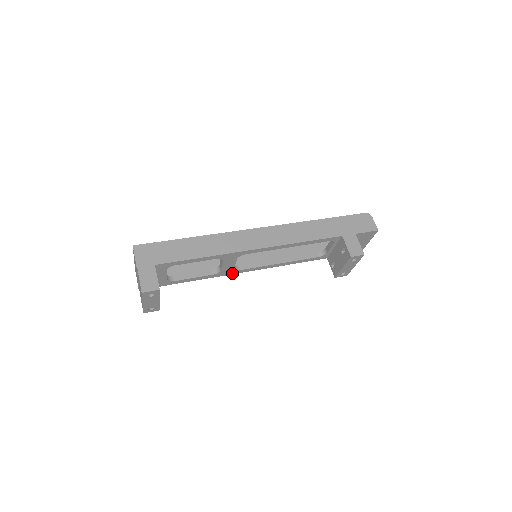
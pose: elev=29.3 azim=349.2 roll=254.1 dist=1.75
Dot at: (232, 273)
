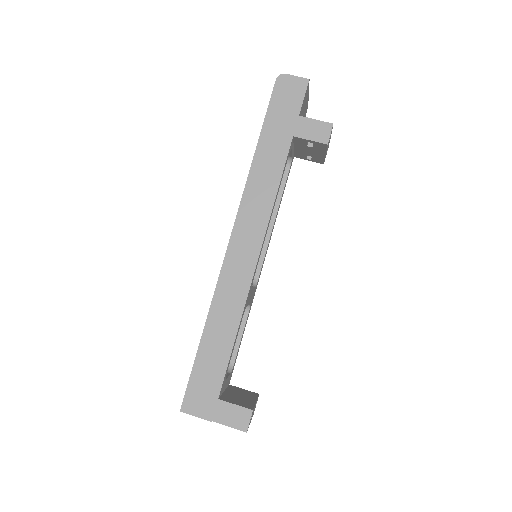
Dot at: (256, 288)
